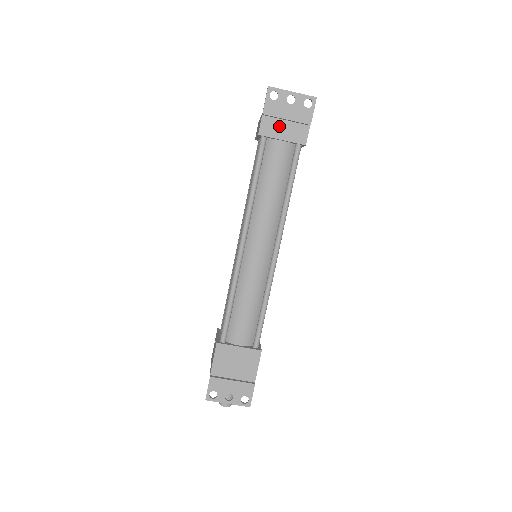
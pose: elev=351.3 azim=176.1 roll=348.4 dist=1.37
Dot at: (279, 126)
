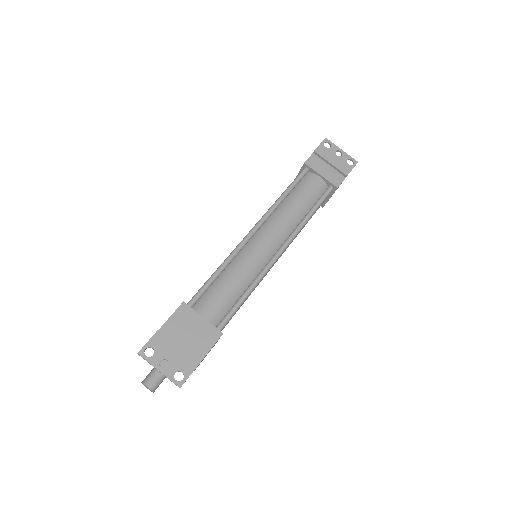
Dot at: (322, 166)
